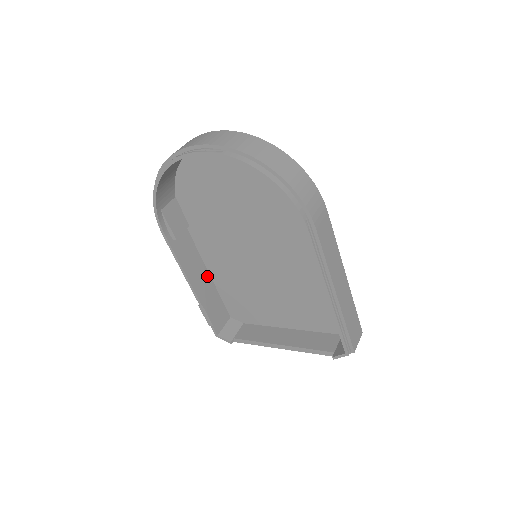
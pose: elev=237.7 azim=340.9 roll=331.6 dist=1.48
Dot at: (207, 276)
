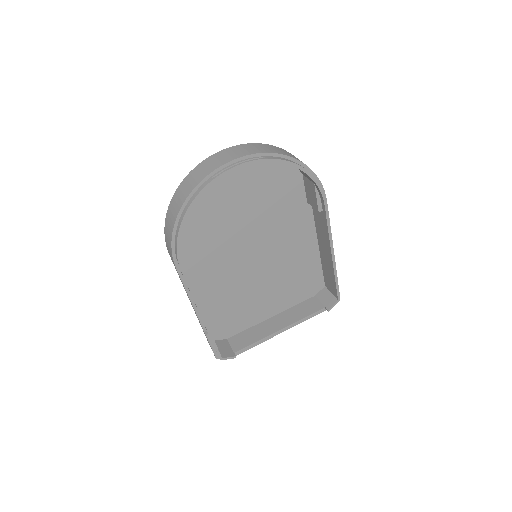
Dot at: occluded
